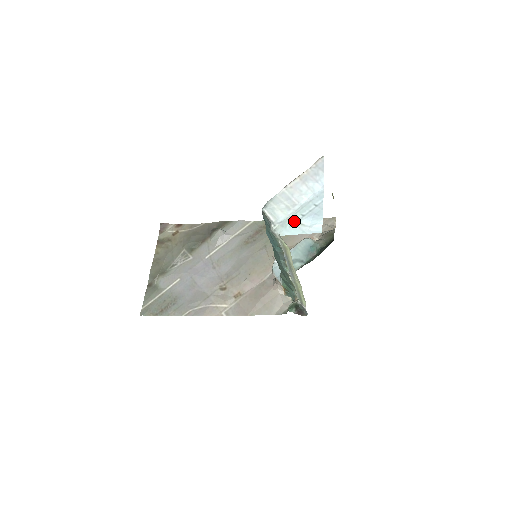
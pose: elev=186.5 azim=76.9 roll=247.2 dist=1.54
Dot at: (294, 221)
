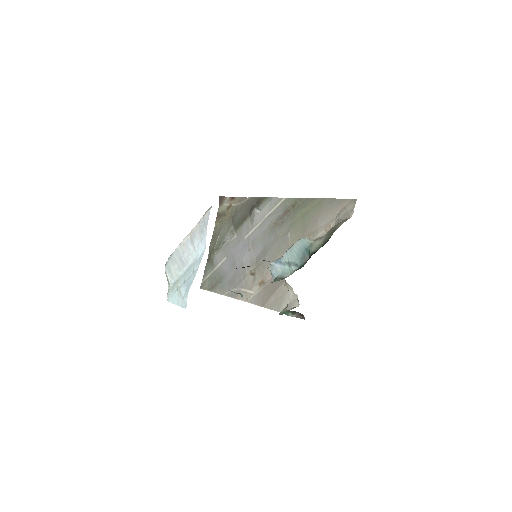
Dot at: (178, 286)
